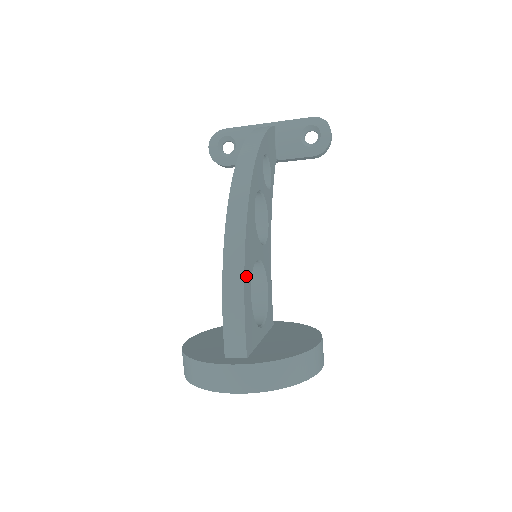
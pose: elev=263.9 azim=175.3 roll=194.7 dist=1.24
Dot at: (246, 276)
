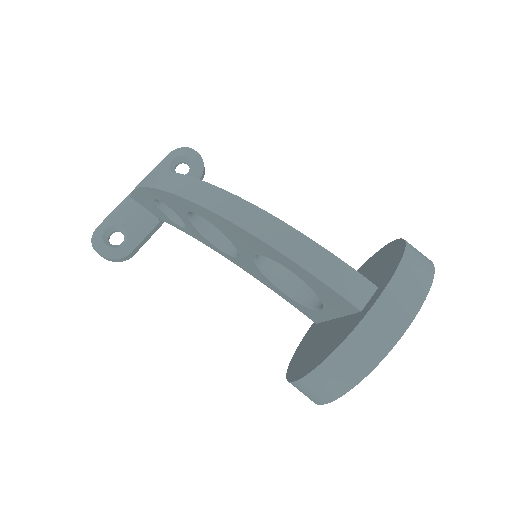
Dot at: (290, 230)
